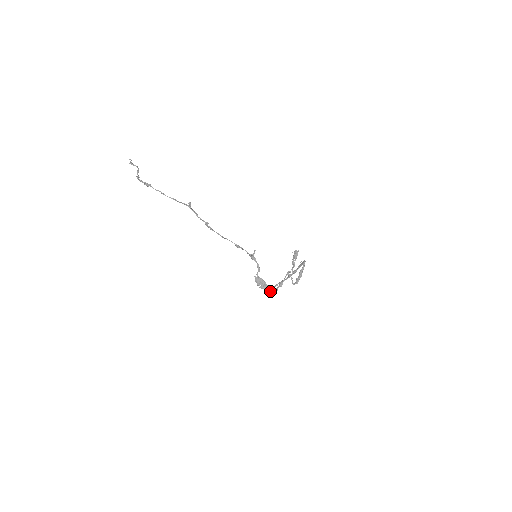
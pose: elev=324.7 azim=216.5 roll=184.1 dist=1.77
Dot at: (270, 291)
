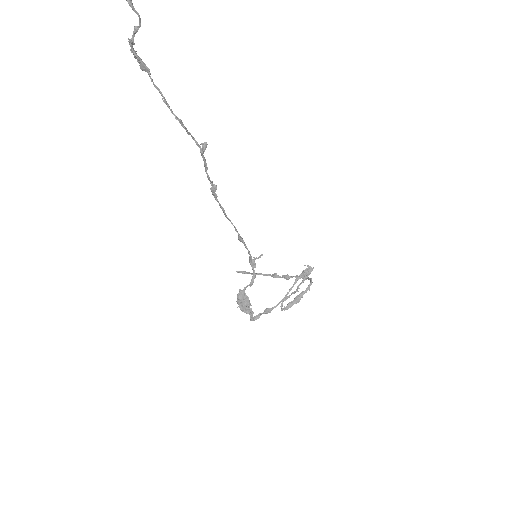
Dot at: (250, 317)
